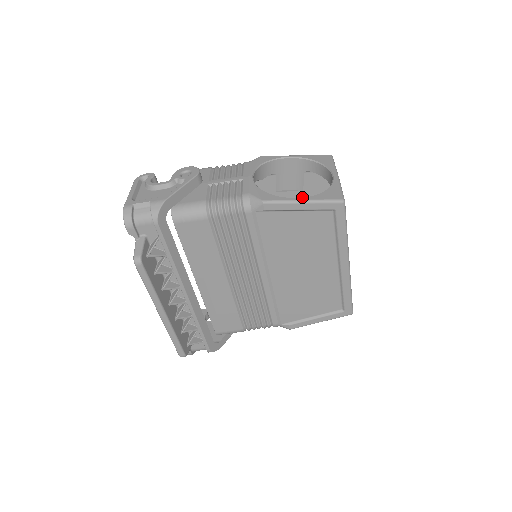
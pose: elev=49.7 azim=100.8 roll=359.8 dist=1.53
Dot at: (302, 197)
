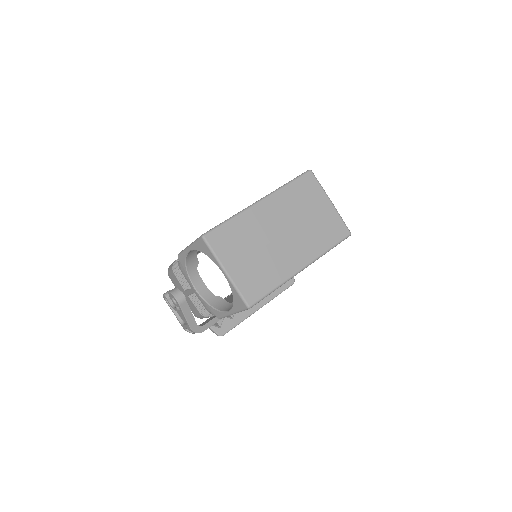
Dot at: occluded
